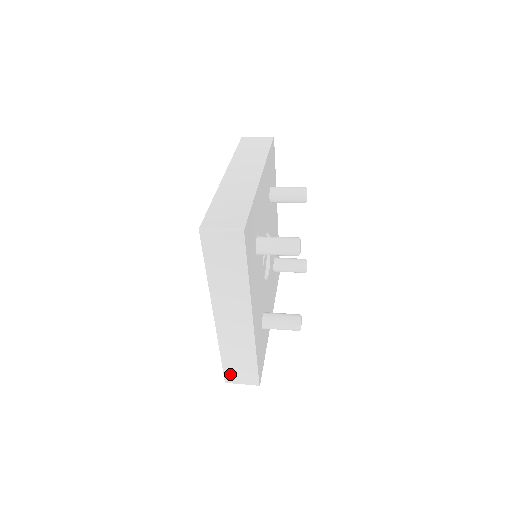
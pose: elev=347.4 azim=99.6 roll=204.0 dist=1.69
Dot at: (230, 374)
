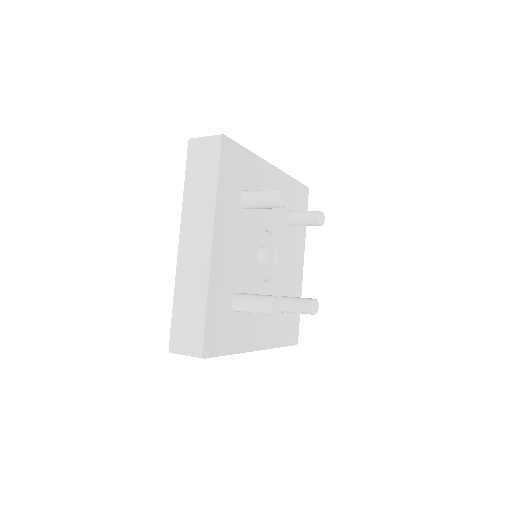
Dot at: occluded
